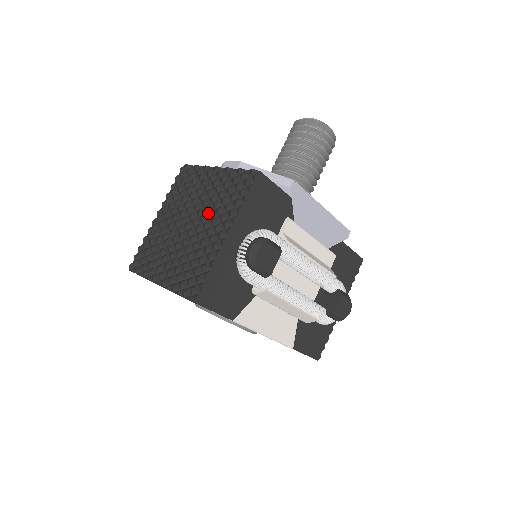
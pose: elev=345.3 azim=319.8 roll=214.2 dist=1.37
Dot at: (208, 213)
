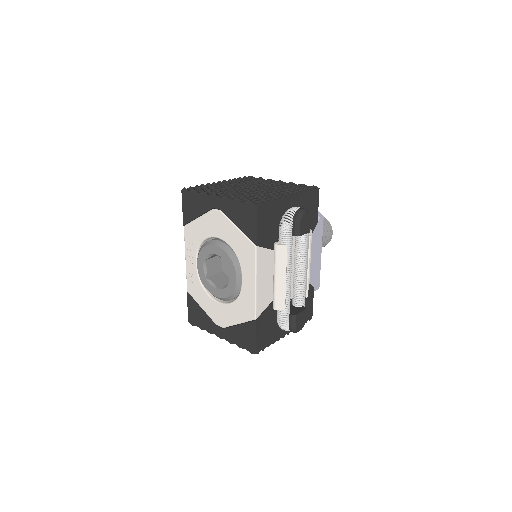
Dot at: (273, 188)
